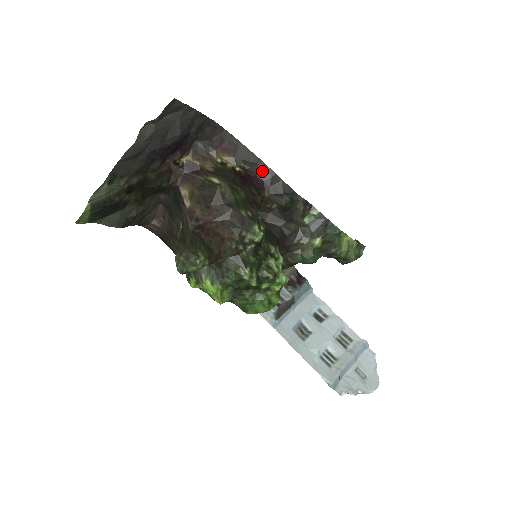
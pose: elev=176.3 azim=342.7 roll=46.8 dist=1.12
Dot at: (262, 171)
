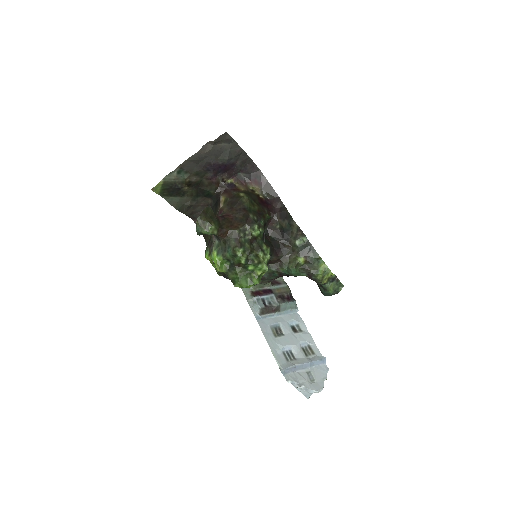
Dot at: (276, 202)
